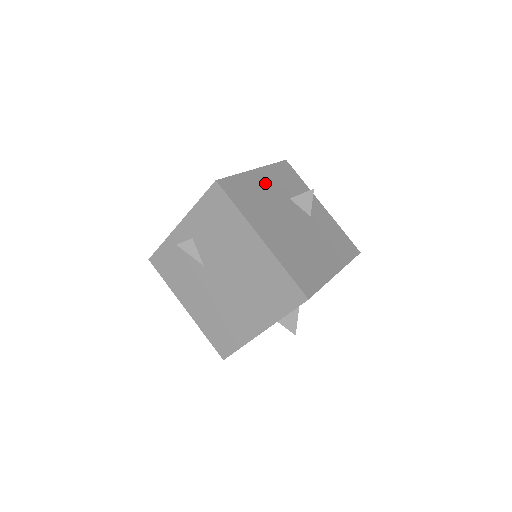
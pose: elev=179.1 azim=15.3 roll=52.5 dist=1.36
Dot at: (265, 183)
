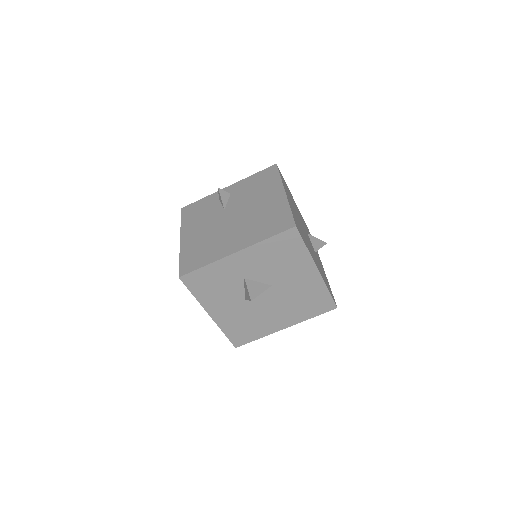
Dot at: (298, 211)
